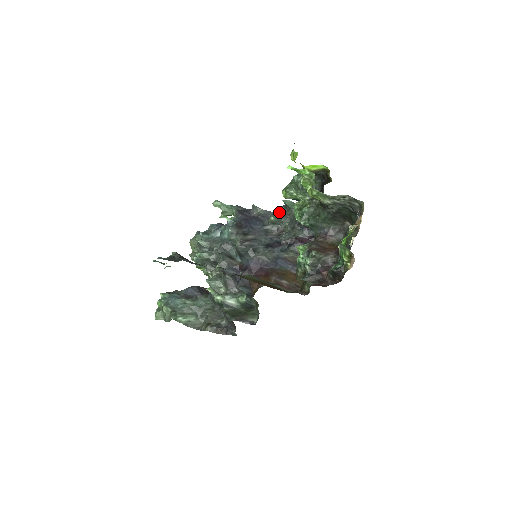
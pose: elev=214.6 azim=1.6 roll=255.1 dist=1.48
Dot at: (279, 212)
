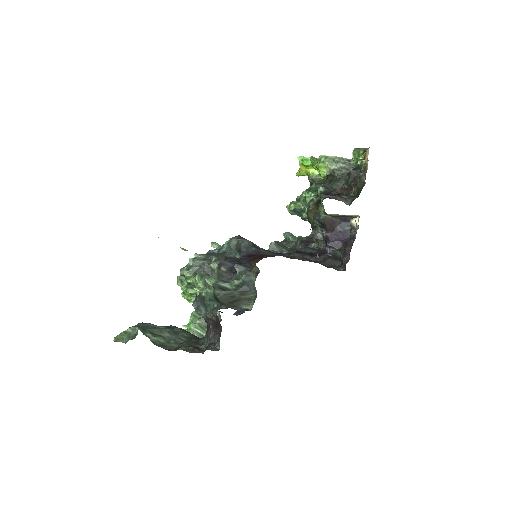
Dot at: (279, 243)
